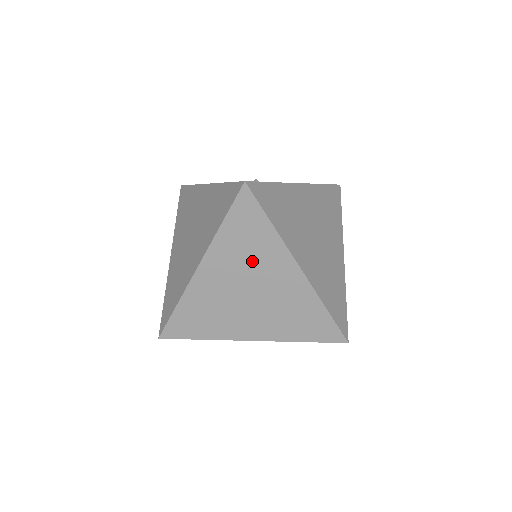
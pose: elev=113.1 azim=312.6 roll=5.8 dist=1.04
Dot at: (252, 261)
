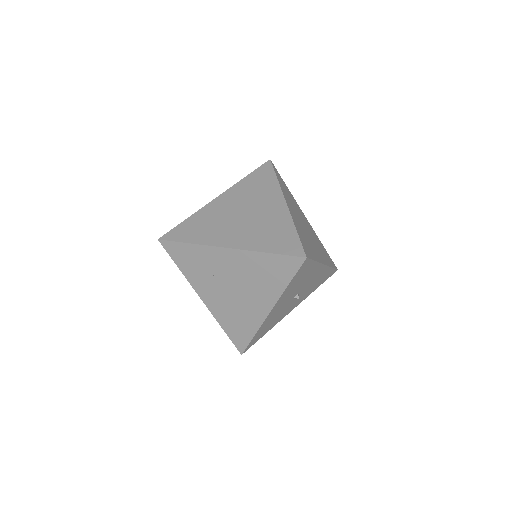
Dot at: (209, 270)
